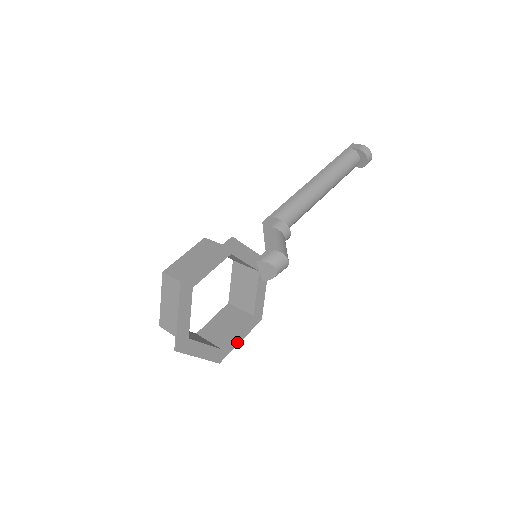
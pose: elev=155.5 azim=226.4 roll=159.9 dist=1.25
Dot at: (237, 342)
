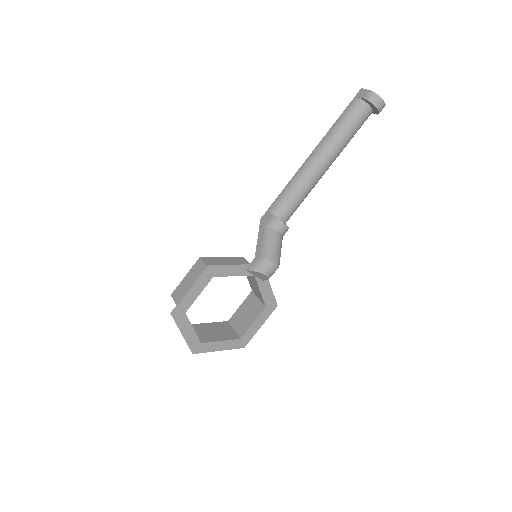
Dot at: (256, 329)
